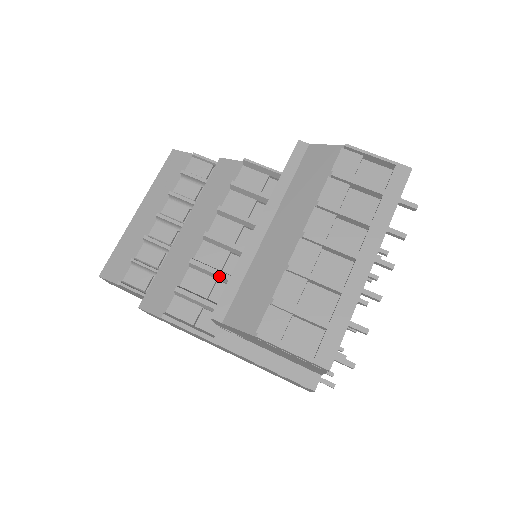
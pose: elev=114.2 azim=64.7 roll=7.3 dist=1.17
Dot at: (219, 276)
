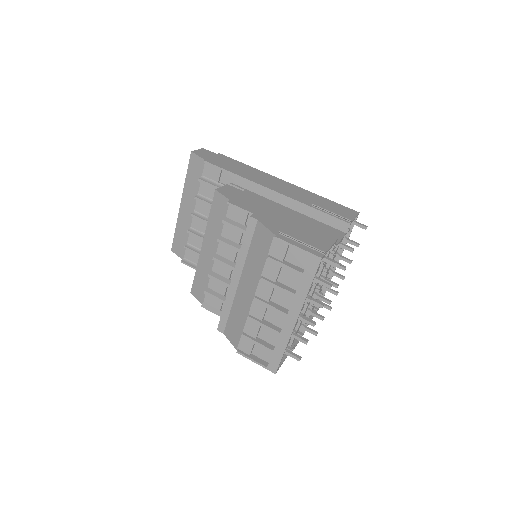
Dot at: (227, 286)
